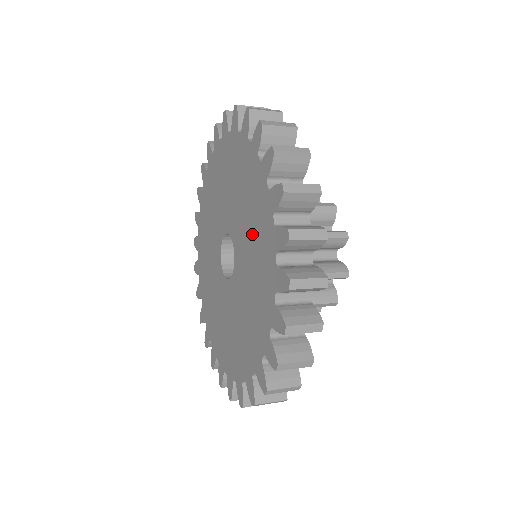
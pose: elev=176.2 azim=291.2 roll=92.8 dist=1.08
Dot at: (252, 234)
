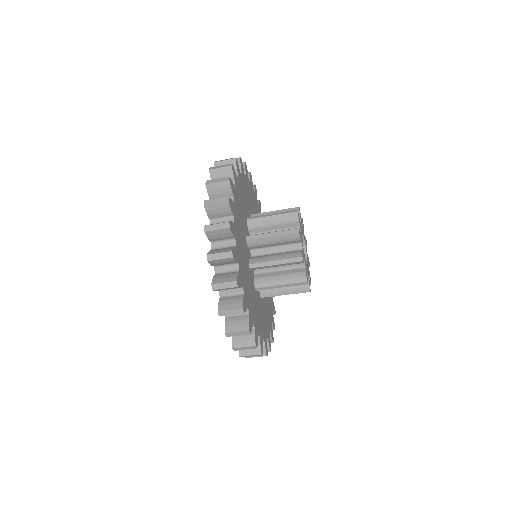
Dot at: occluded
